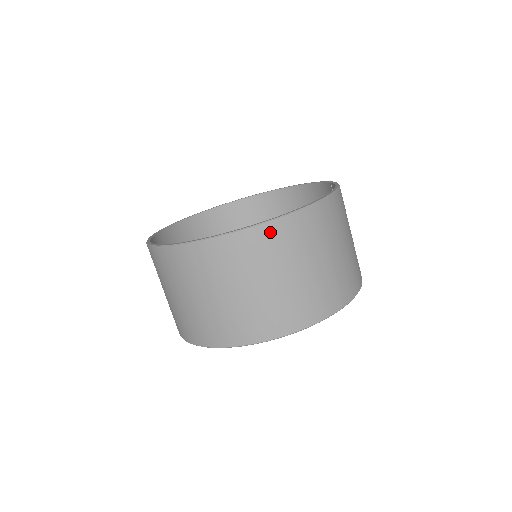
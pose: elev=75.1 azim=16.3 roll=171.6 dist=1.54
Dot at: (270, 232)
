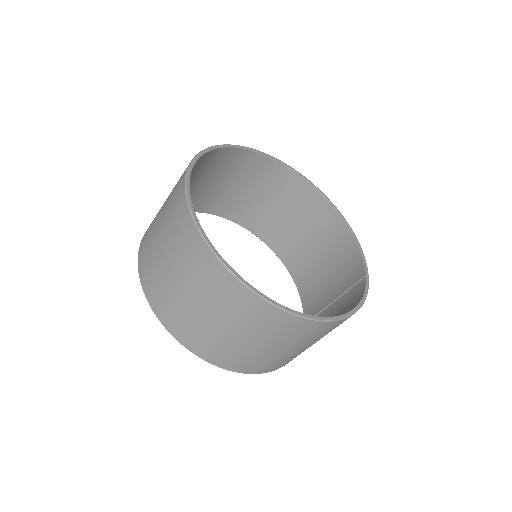
Dot at: (276, 316)
